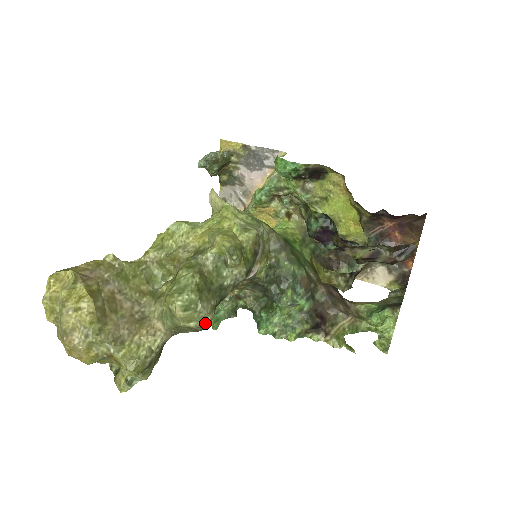
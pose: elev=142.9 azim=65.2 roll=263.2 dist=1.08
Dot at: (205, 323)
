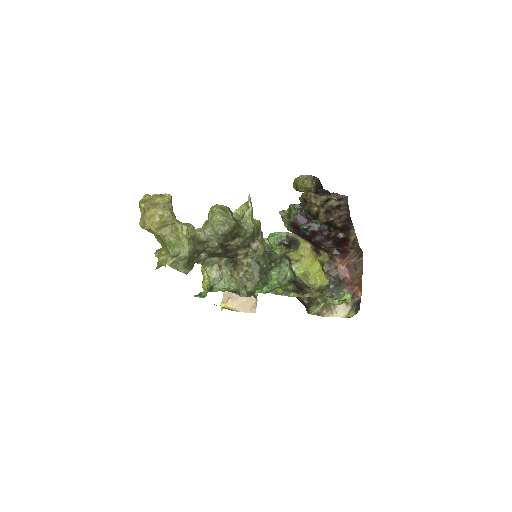
Dot at: (231, 223)
